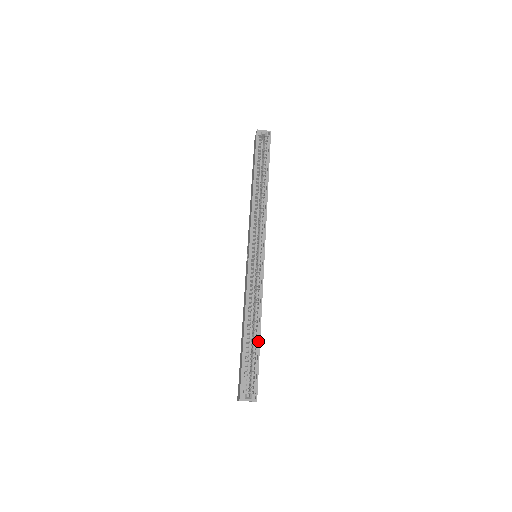
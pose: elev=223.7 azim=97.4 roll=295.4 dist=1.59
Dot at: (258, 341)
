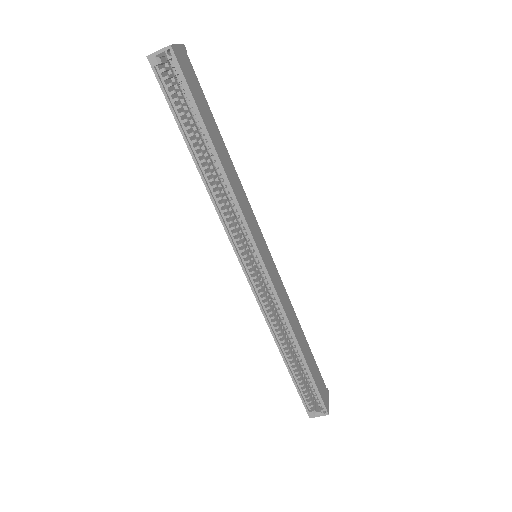
Dot at: (304, 363)
